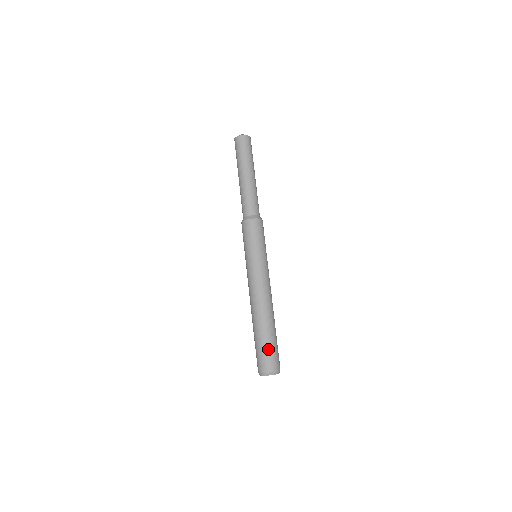
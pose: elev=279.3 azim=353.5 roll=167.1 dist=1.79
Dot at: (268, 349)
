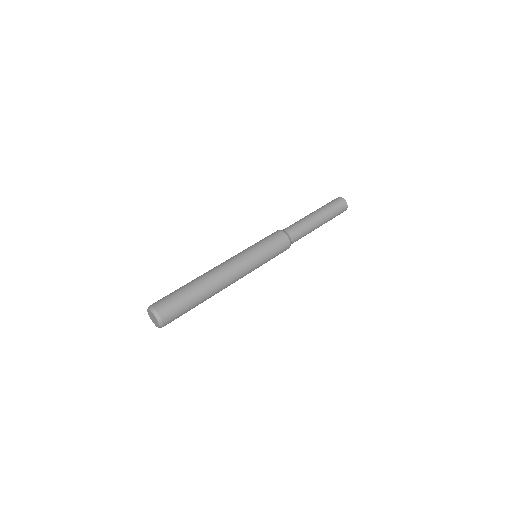
Dot at: (174, 295)
